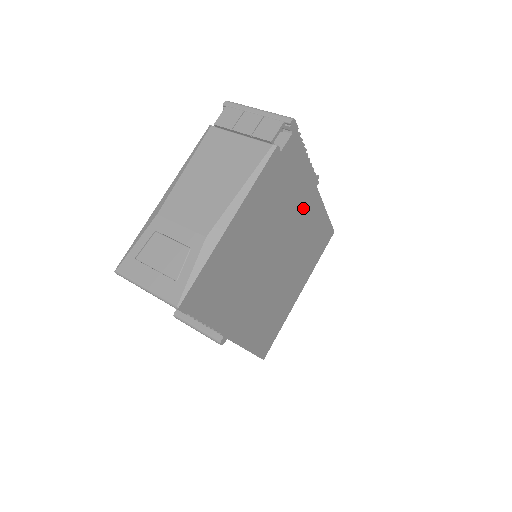
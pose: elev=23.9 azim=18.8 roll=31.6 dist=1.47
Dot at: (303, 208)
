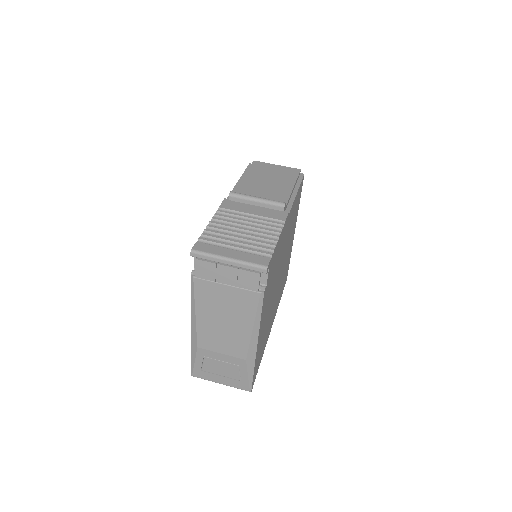
Dot at: (284, 237)
